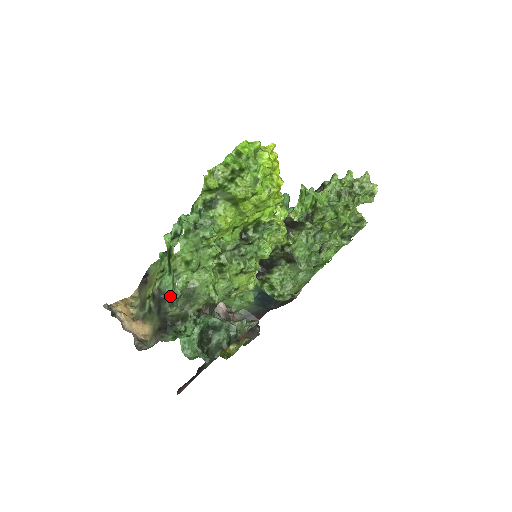
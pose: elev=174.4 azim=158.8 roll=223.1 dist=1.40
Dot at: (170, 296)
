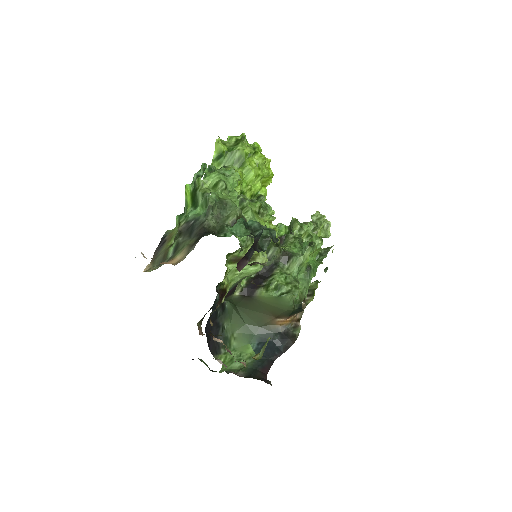
Dot at: occluded
